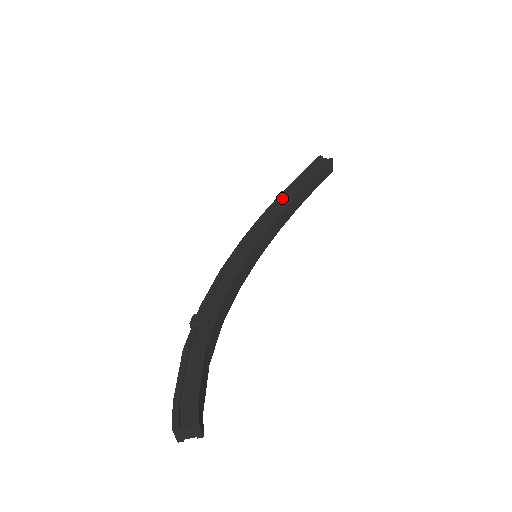
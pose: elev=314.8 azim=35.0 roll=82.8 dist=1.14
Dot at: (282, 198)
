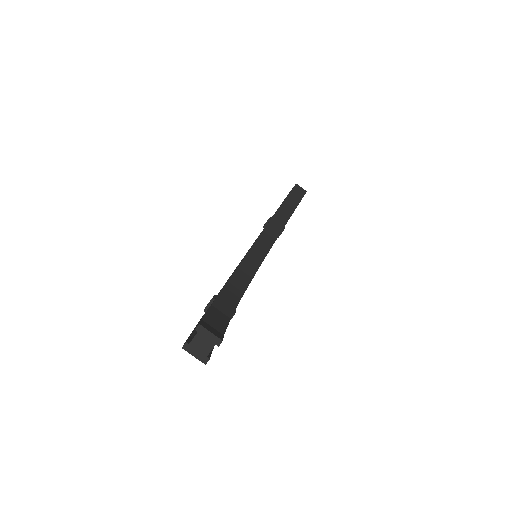
Dot at: occluded
